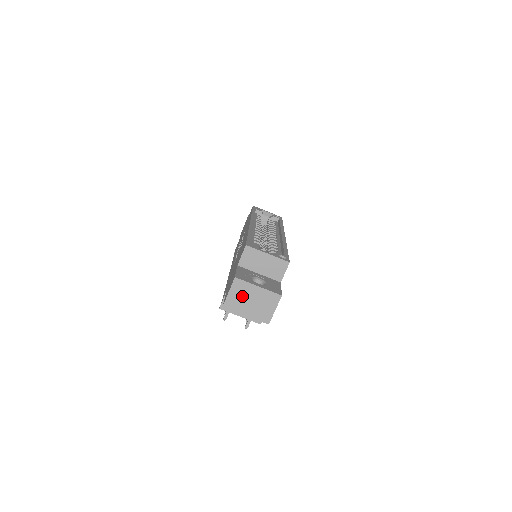
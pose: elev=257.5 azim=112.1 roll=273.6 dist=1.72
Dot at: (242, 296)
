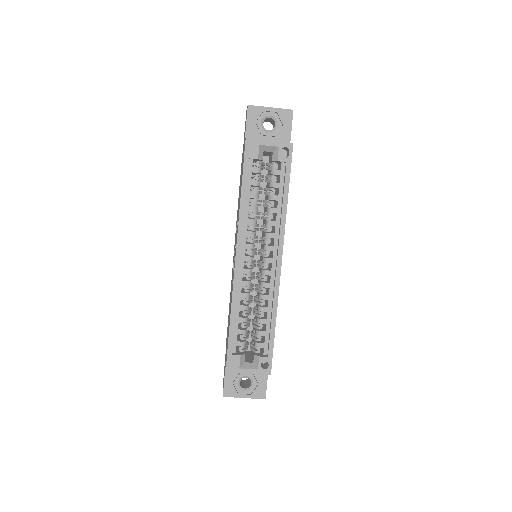
Dot at: occluded
